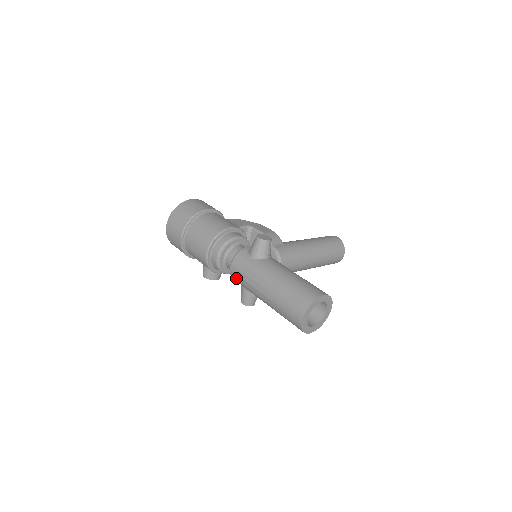
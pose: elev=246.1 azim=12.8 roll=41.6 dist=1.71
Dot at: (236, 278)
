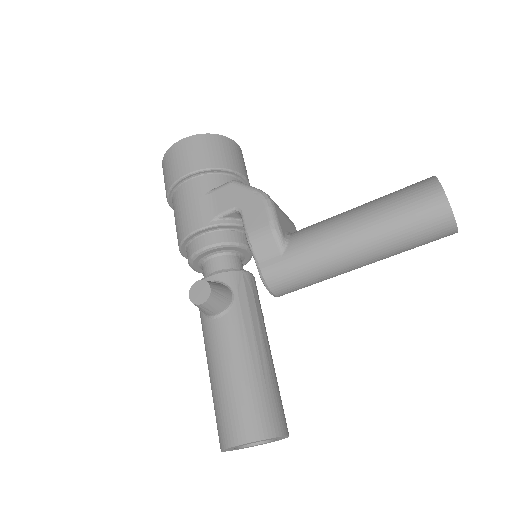
Dot at: occluded
